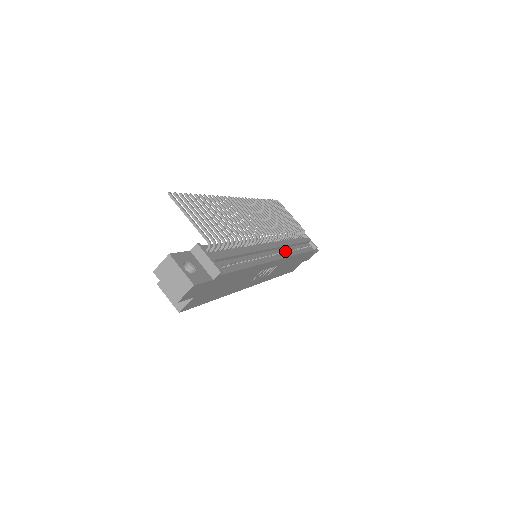
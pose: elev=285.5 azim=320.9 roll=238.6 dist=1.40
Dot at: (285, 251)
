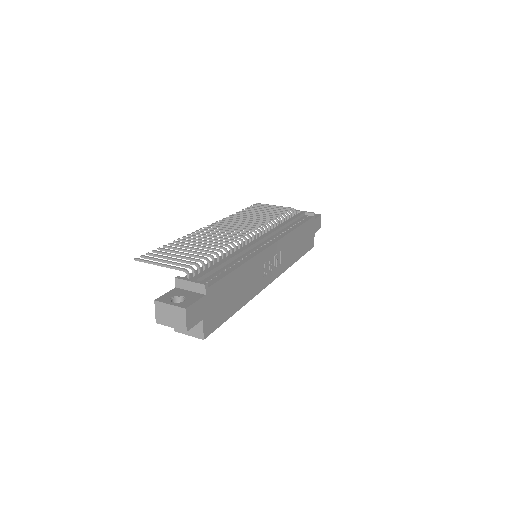
Dot at: (279, 235)
